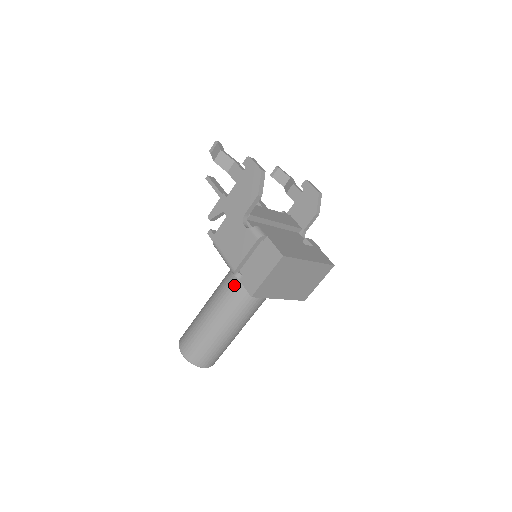
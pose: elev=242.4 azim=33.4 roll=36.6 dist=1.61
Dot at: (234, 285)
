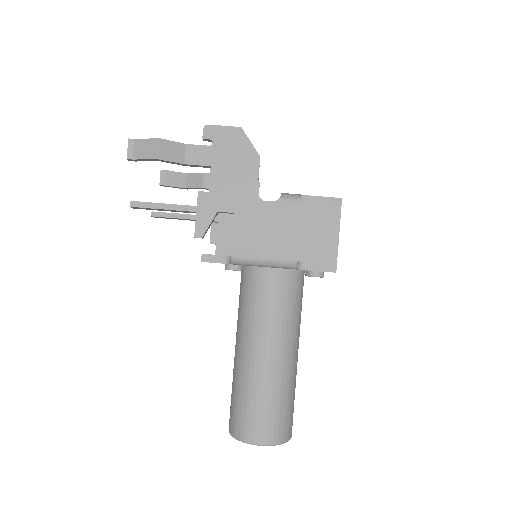
Dot at: (278, 295)
